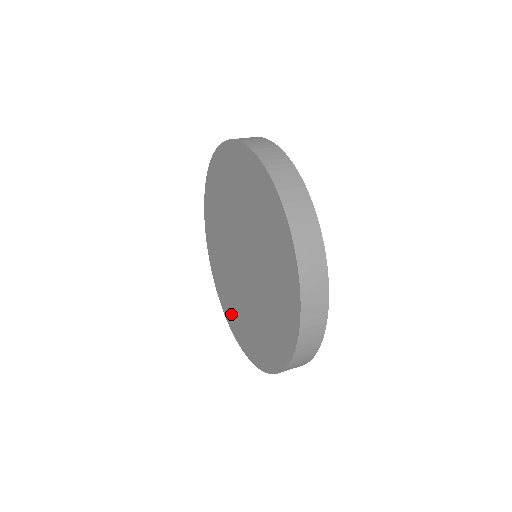
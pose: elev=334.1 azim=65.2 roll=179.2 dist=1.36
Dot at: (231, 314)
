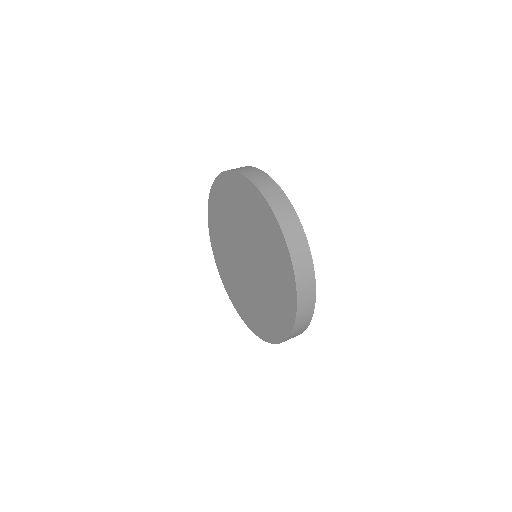
Dot at: (228, 283)
